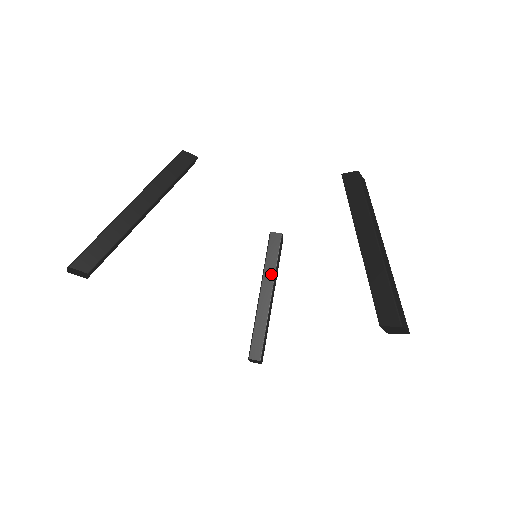
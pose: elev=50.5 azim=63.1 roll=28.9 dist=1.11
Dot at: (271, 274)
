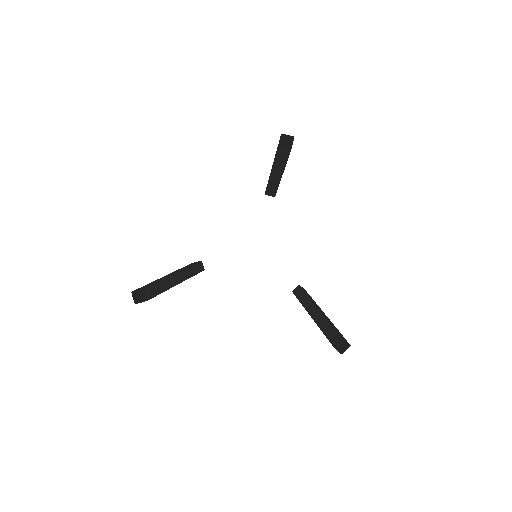
Dot at: (308, 302)
